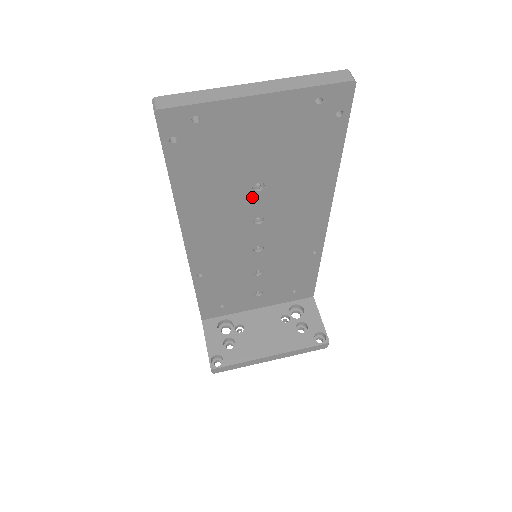
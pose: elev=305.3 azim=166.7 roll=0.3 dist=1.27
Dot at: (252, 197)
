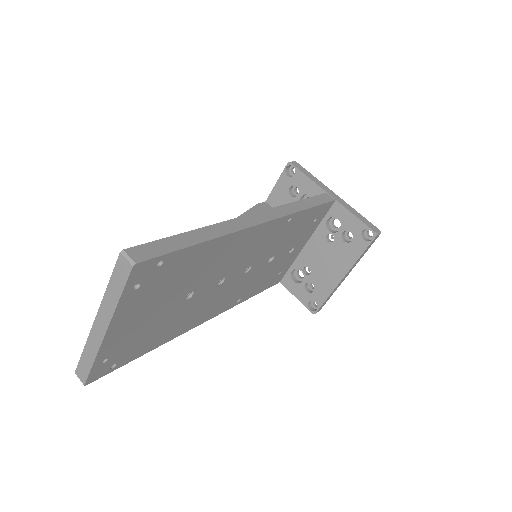
Dot at: (196, 296)
